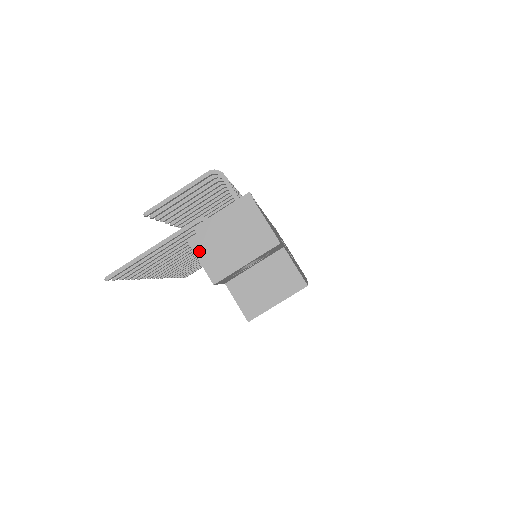
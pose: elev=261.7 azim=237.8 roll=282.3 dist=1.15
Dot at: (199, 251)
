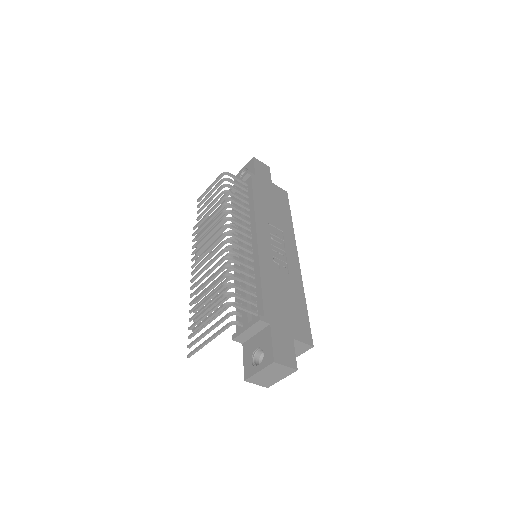
Dot at: (253, 382)
